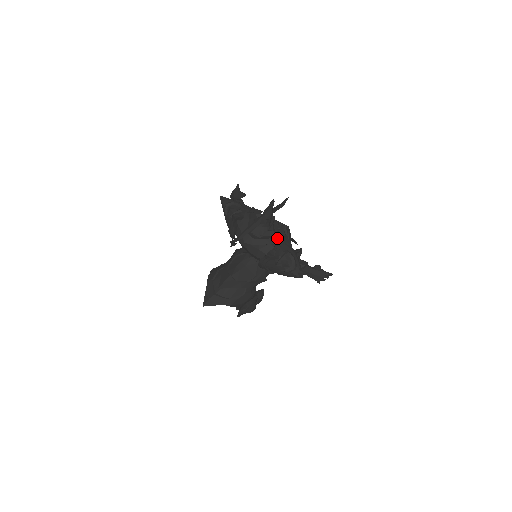
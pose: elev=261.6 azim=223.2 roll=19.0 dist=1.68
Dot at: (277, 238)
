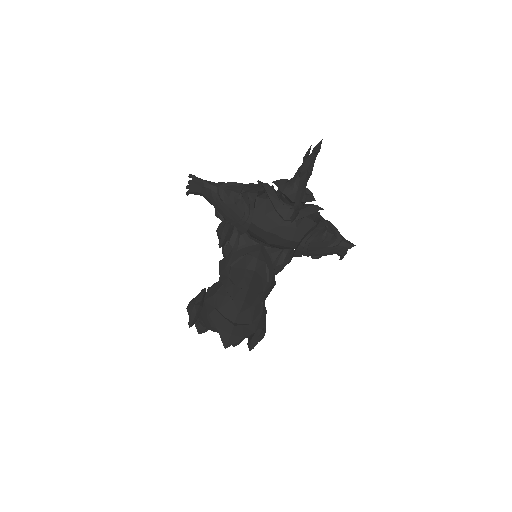
Dot at: occluded
